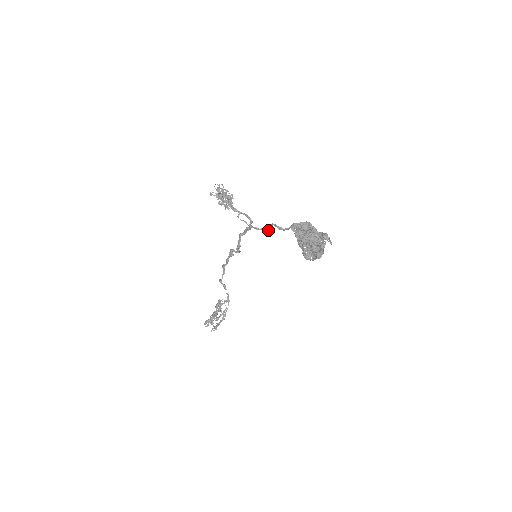
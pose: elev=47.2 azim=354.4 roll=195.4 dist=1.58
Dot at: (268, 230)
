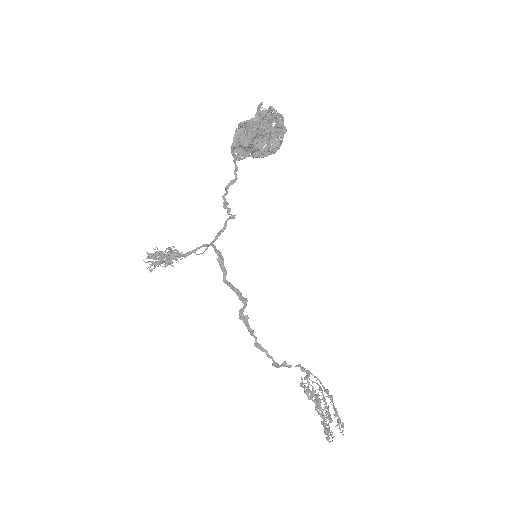
Dot at: (229, 211)
